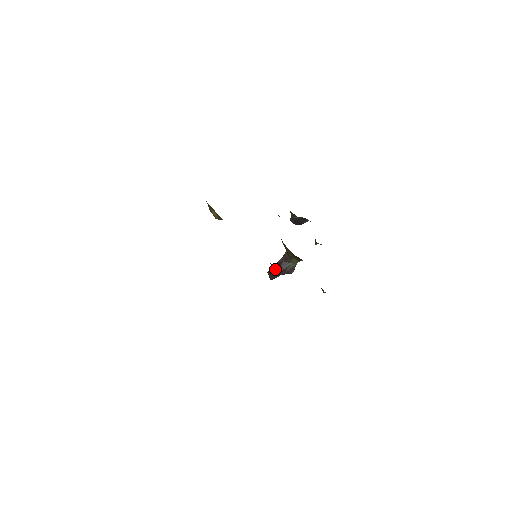
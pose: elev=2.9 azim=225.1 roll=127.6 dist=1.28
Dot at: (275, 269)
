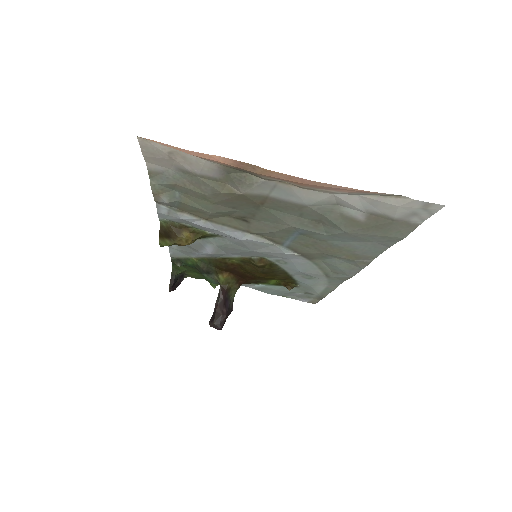
Dot at: (221, 312)
